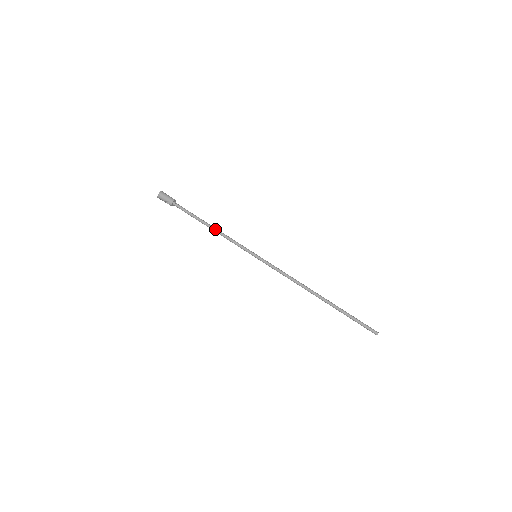
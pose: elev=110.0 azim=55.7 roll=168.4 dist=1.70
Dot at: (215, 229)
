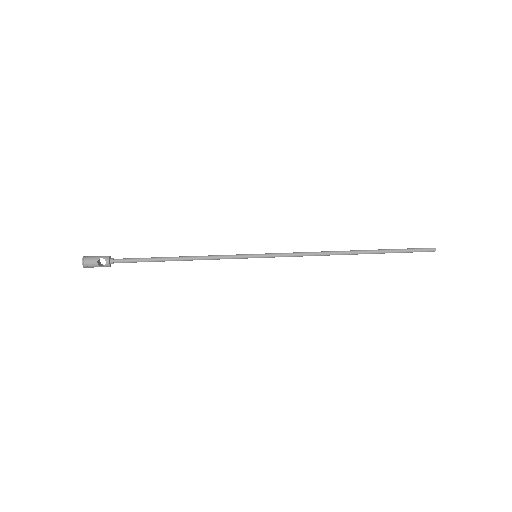
Dot at: (186, 256)
